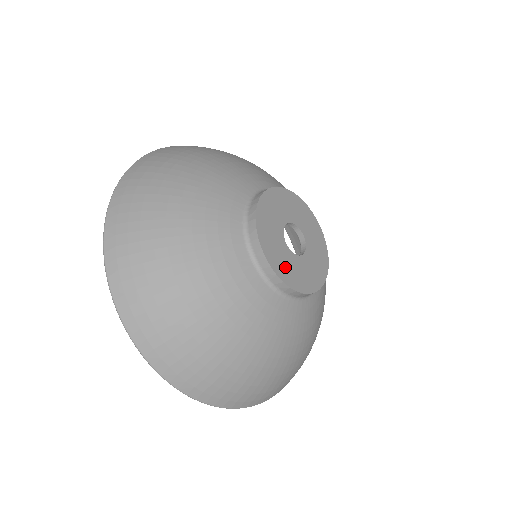
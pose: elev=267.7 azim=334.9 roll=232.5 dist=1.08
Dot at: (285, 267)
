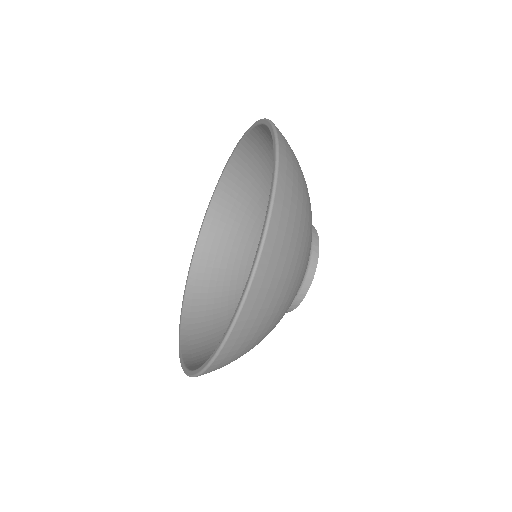
Dot at: occluded
